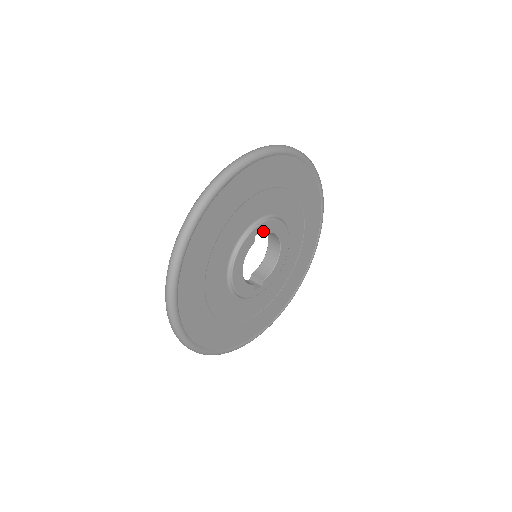
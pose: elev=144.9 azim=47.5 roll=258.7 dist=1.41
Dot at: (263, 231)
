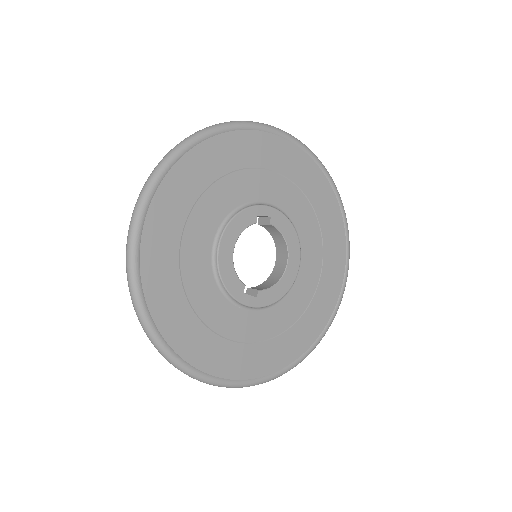
Dot at: (268, 221)
